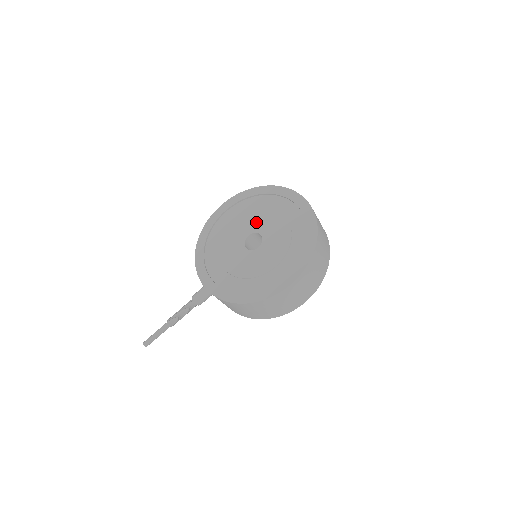
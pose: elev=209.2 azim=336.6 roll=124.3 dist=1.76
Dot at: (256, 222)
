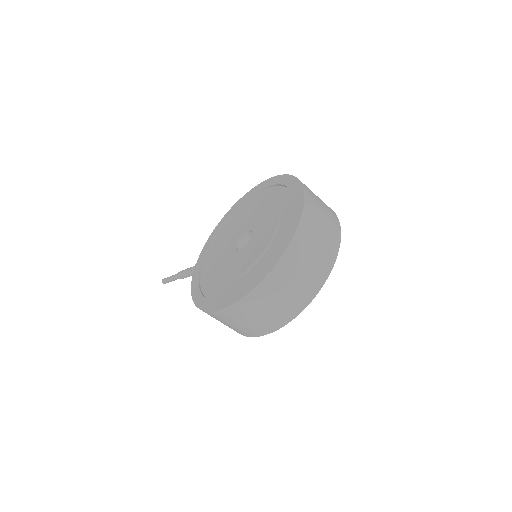
Dot at: (261, 219)
